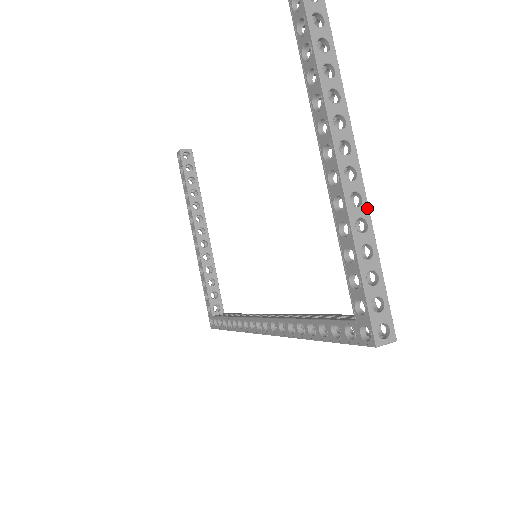
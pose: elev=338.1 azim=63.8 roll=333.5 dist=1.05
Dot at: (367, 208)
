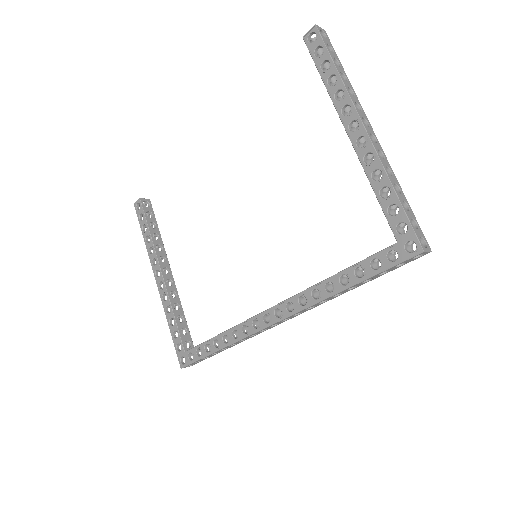
Dot at: (388, 162)
